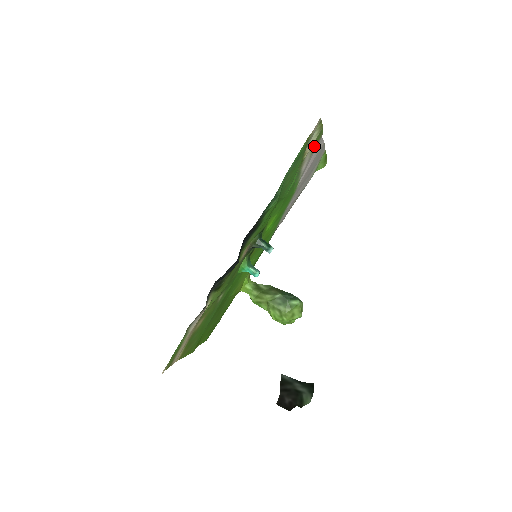
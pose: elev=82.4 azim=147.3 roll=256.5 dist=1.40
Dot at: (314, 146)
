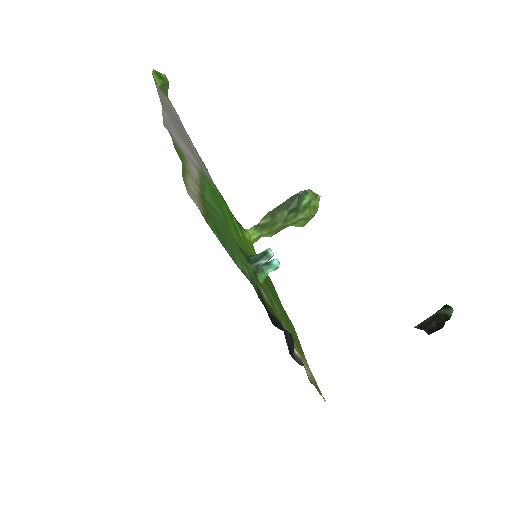
Dot at: (182, 158)
